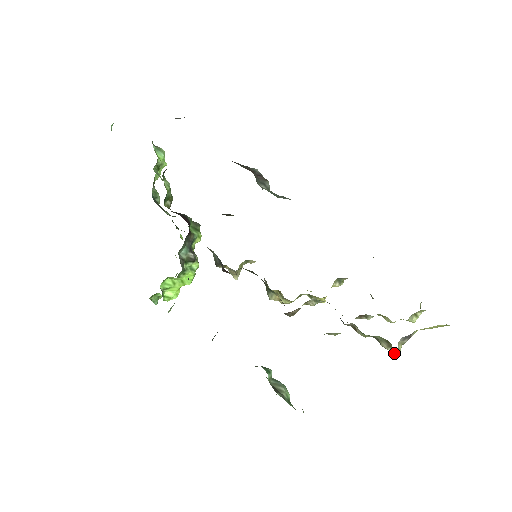
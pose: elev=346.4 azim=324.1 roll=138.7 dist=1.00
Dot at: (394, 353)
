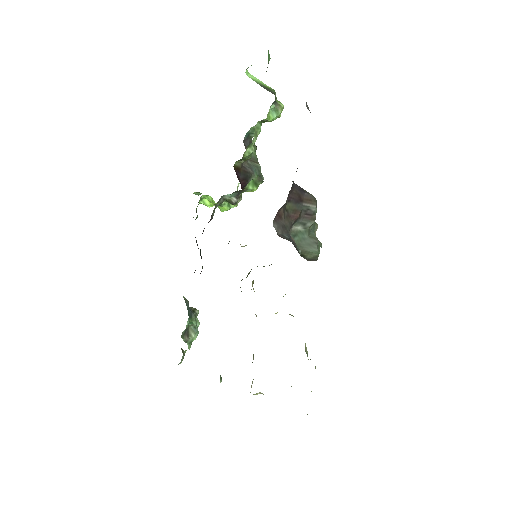
Dot at: occluded
